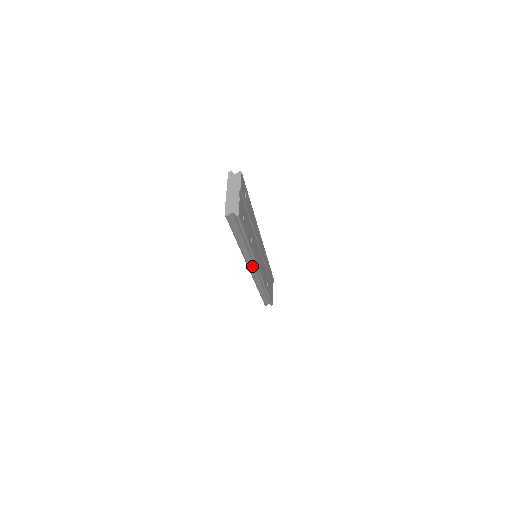
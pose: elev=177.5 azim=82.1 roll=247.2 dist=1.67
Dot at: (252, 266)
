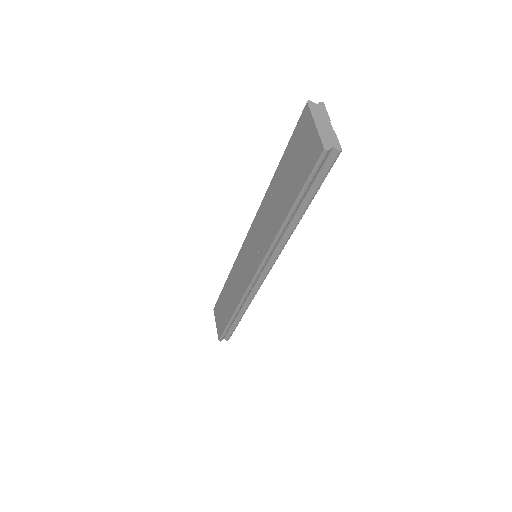
Dot at: (265, 264)
